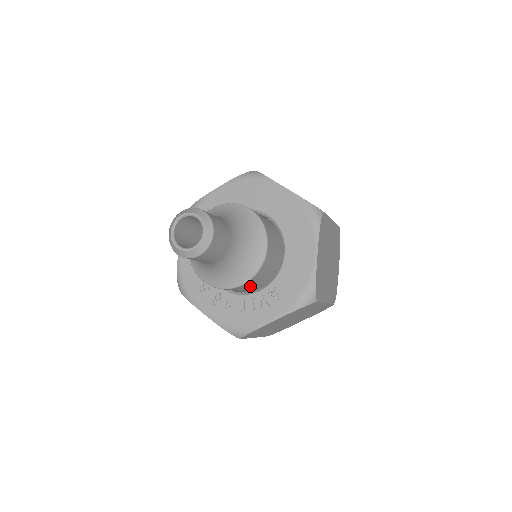
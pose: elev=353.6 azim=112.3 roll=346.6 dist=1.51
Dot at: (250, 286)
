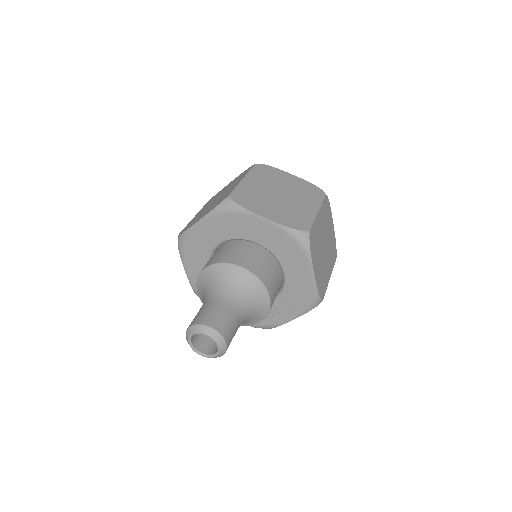
Dot at: occluded
